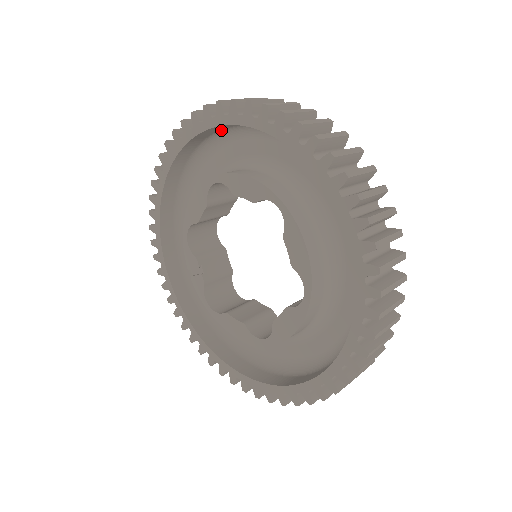
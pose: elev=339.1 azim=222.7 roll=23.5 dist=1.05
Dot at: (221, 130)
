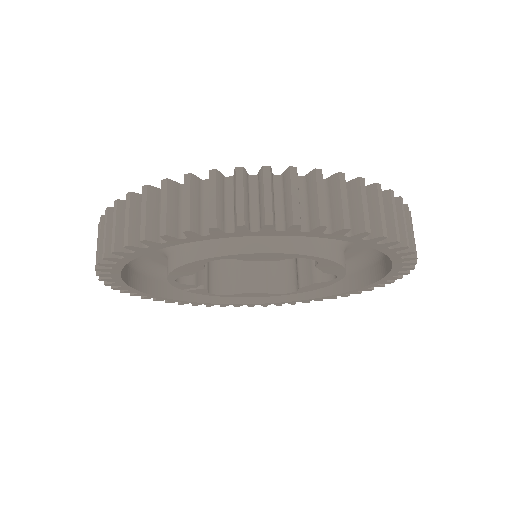
Dot at: occluded
